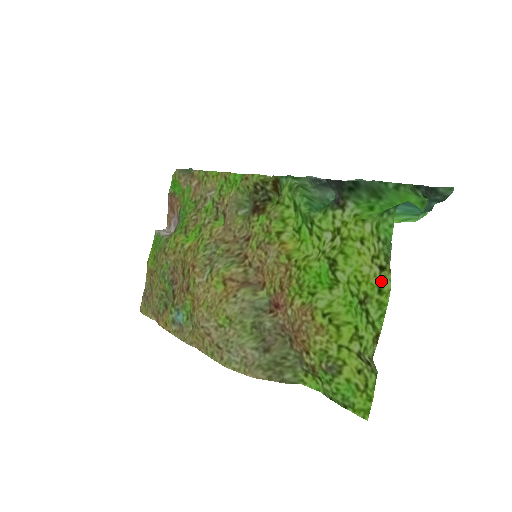
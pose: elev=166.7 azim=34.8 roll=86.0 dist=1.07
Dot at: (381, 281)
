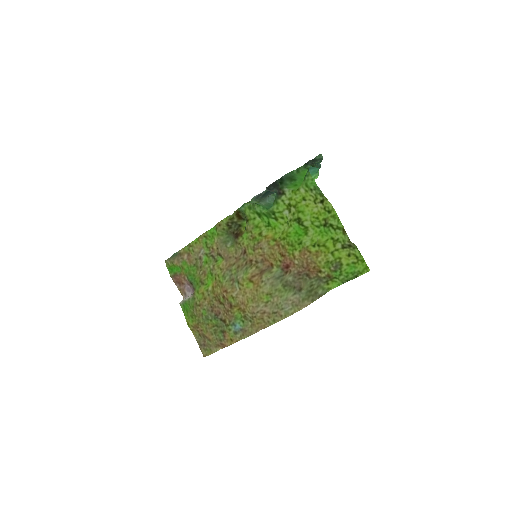
Dot at: (326, 207)
